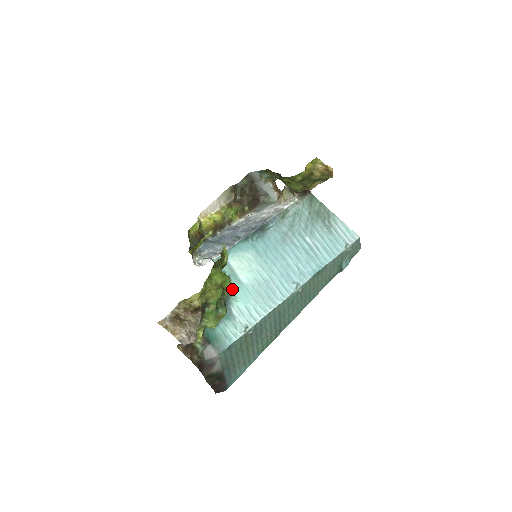
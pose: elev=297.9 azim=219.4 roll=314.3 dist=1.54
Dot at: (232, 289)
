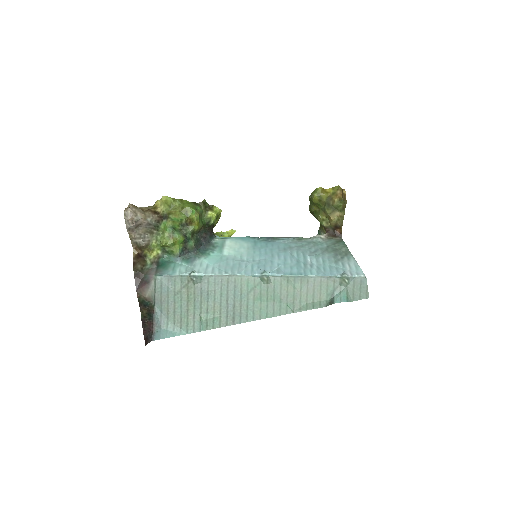
Dot at: (210, 252)
